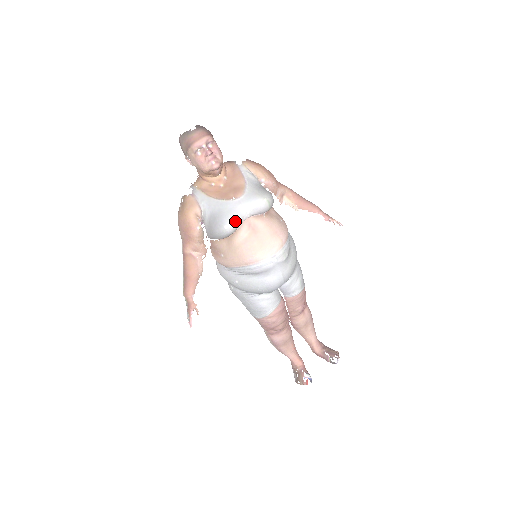
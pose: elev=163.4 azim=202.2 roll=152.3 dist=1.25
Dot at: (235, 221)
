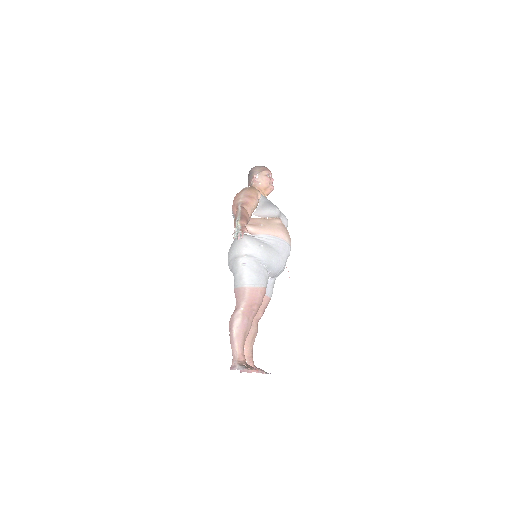
Dot at: (280, 212)
